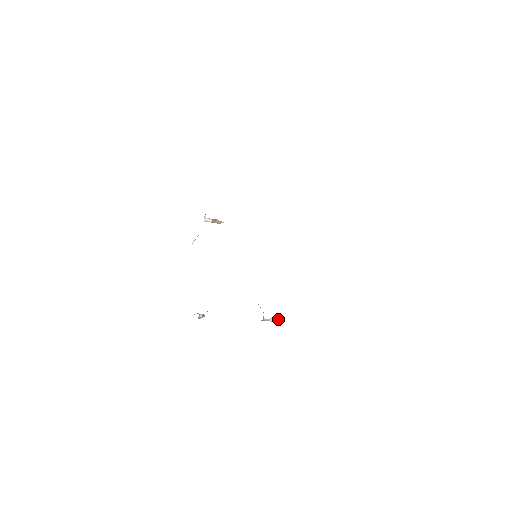
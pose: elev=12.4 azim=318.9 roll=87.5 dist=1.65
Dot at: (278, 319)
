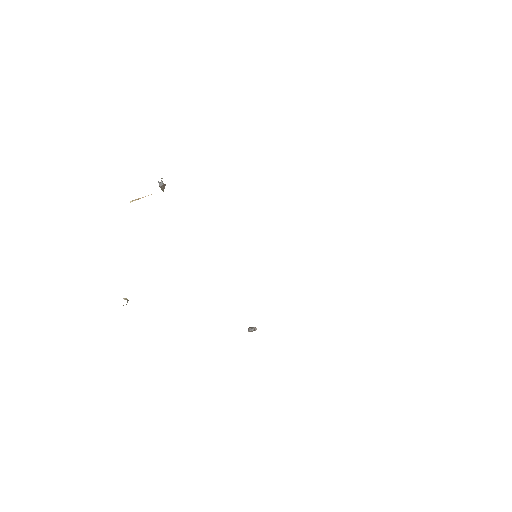
Dot at: (255, 330)
